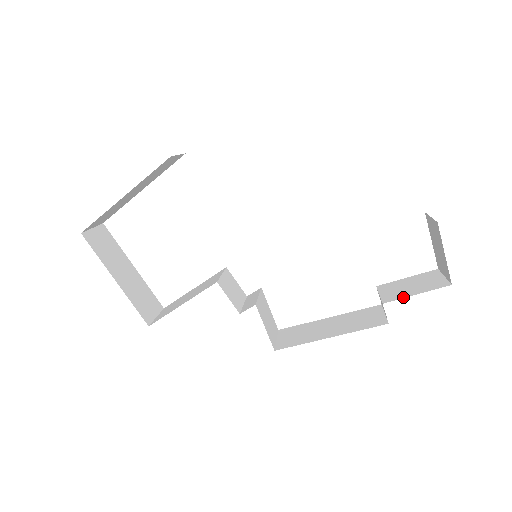
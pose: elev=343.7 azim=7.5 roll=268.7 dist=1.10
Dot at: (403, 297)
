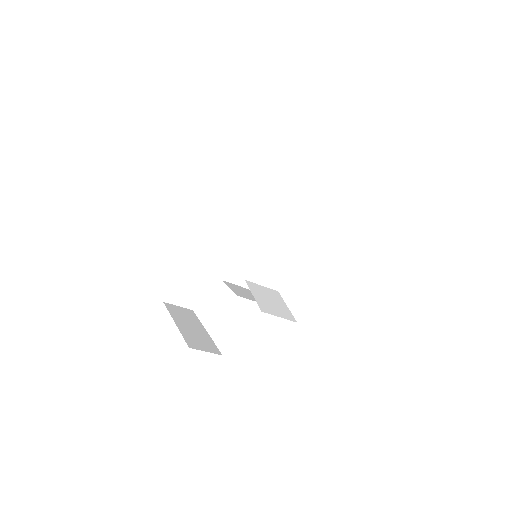
Dot at: occluded
